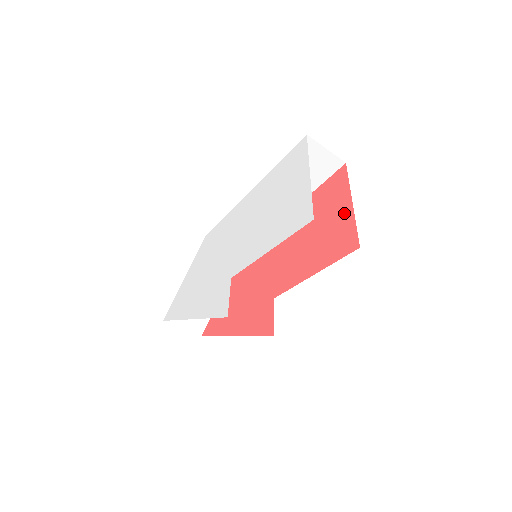
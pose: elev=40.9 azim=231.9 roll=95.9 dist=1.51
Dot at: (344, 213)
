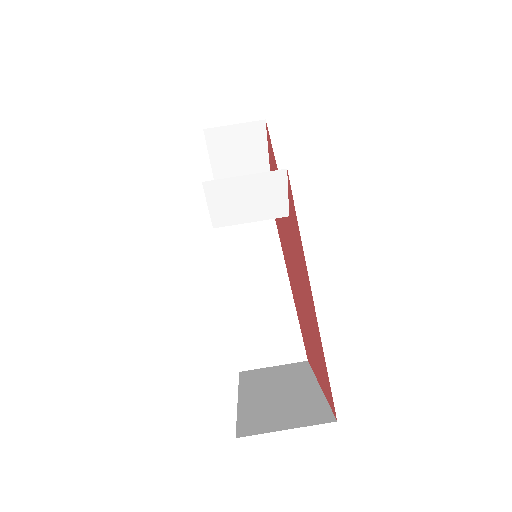
Dot at: occluded
